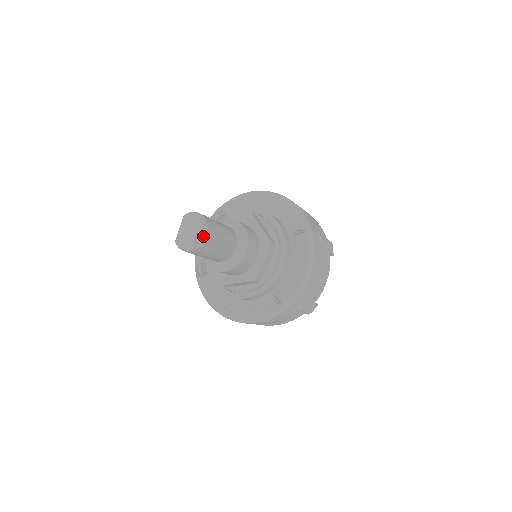
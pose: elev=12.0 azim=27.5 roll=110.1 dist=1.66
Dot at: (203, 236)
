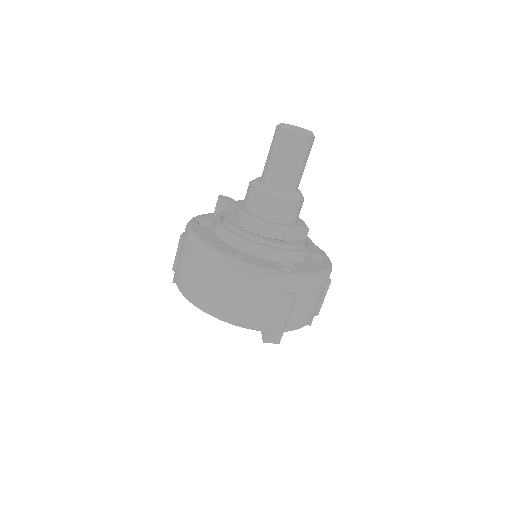
Dot at: (311, 134)
